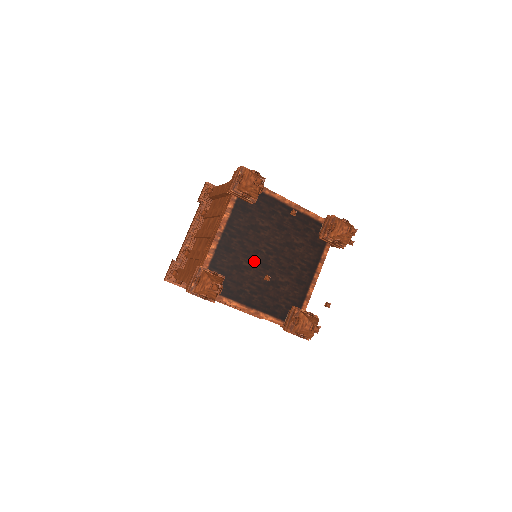
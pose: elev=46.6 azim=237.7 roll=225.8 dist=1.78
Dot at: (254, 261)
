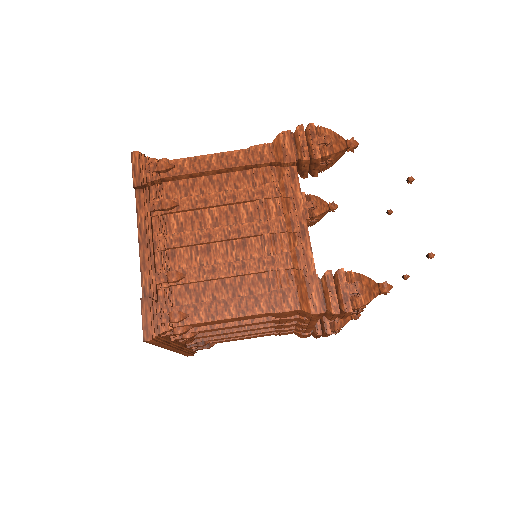
Dot at: occluded
